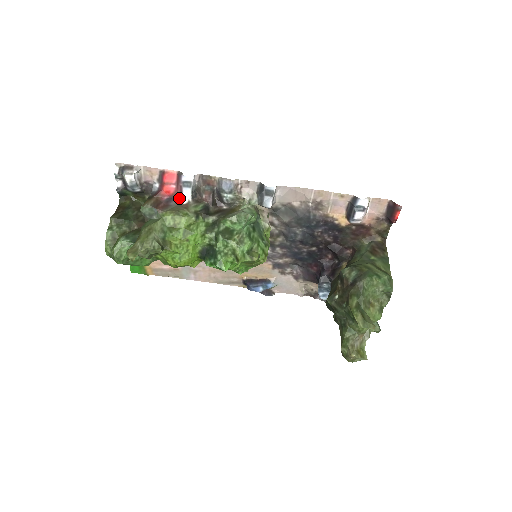
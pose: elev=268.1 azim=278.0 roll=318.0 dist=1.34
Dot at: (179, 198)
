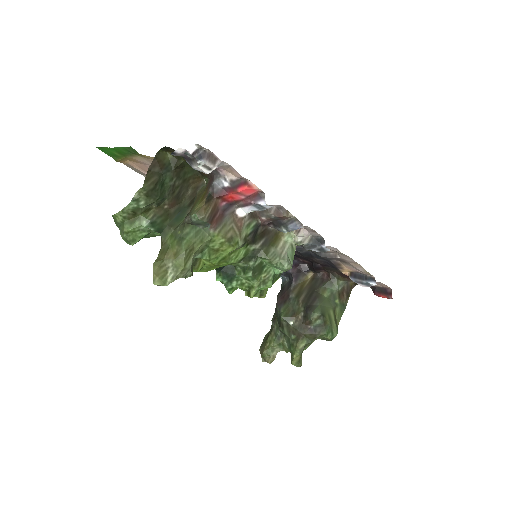
Dot at: (237, 205)
